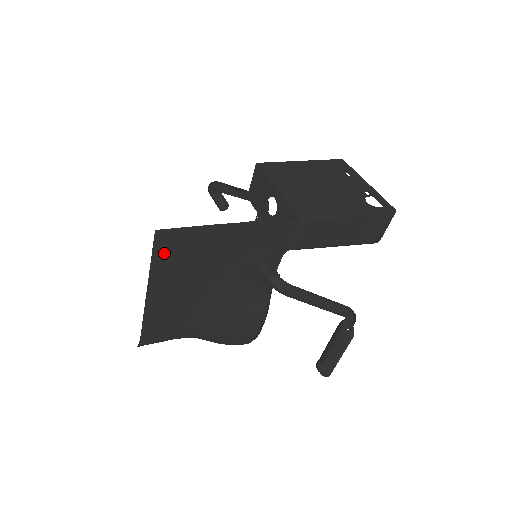
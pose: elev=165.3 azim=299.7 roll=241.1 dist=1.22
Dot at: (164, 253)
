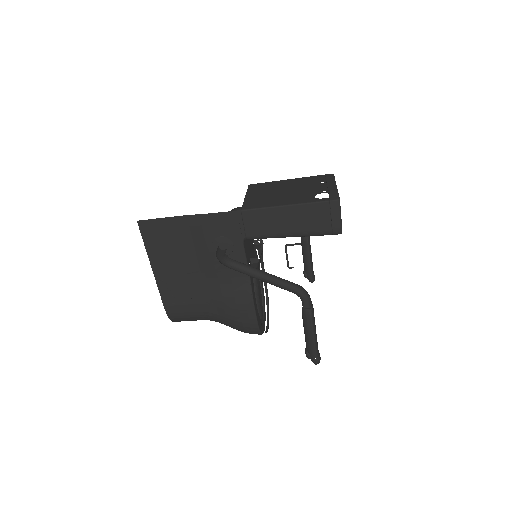
Dot at: (150, 238)
